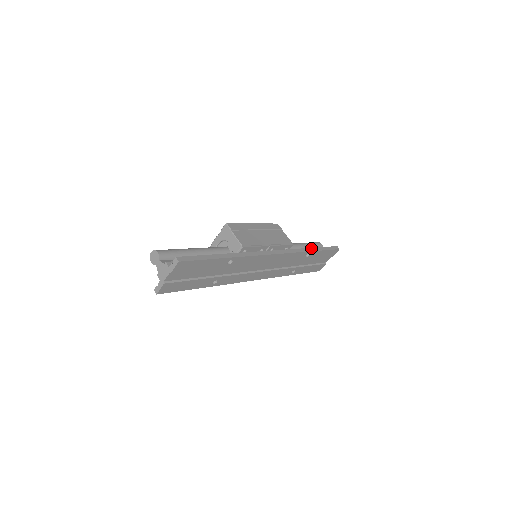
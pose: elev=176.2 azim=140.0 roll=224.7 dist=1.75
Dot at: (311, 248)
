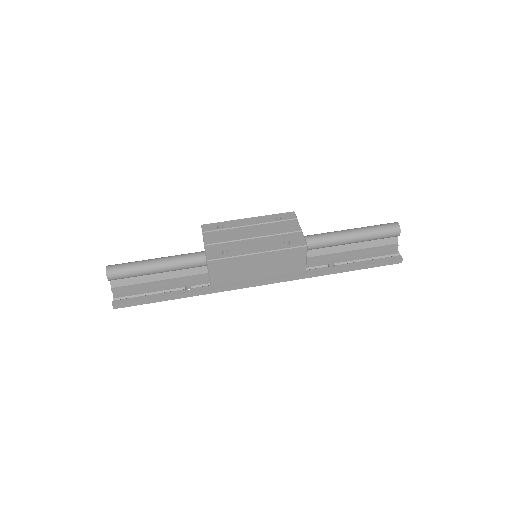
Dot at: (339, 270)
